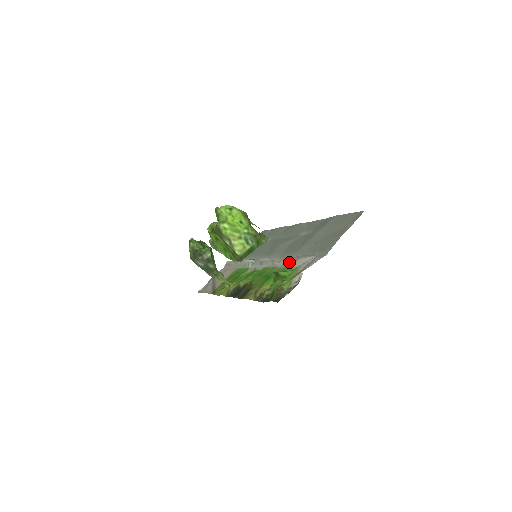
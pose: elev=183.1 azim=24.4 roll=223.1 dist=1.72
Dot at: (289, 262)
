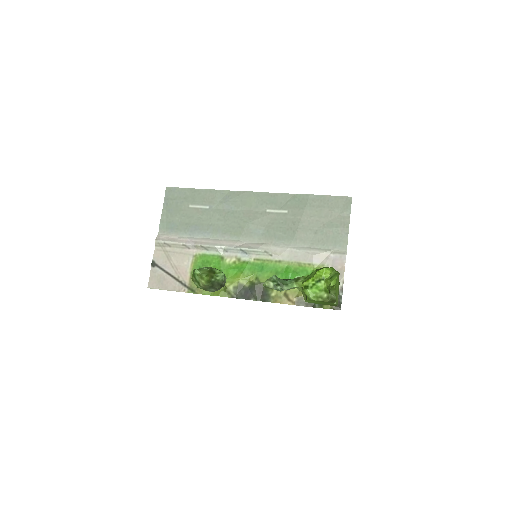
Dot at: (296, 255)
